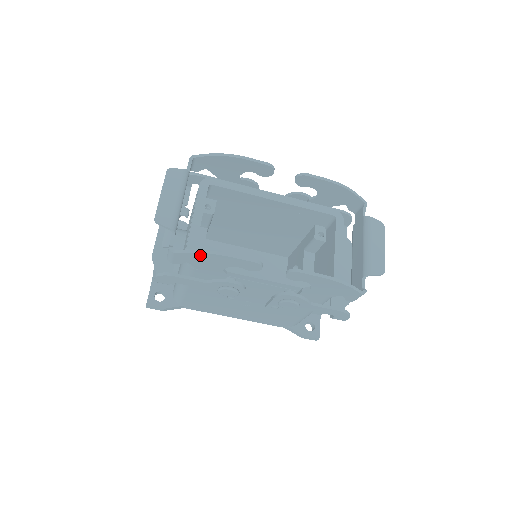
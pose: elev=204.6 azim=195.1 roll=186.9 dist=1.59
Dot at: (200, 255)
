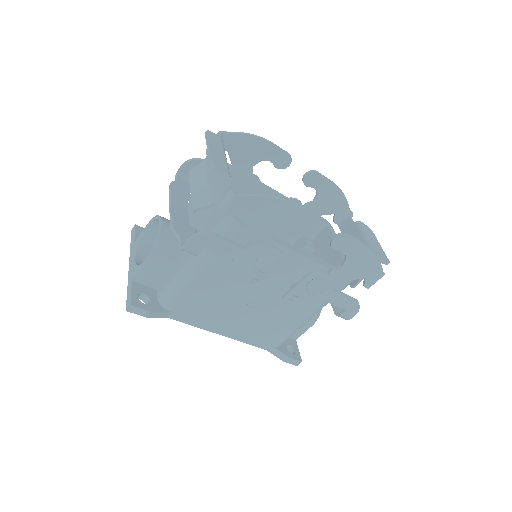
Dot at: (265, 201)
